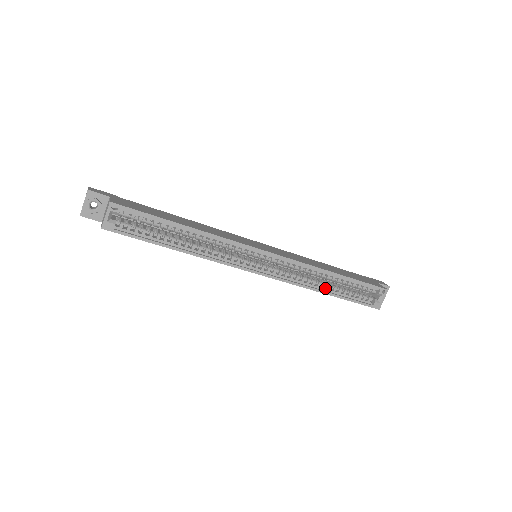
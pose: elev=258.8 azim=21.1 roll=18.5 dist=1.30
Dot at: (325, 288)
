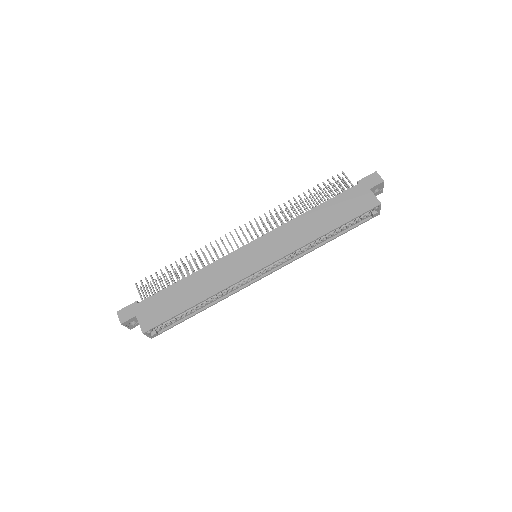
Dot at: (324, 239)
